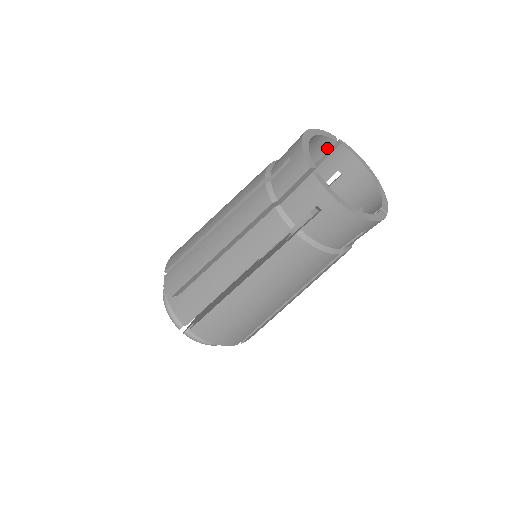
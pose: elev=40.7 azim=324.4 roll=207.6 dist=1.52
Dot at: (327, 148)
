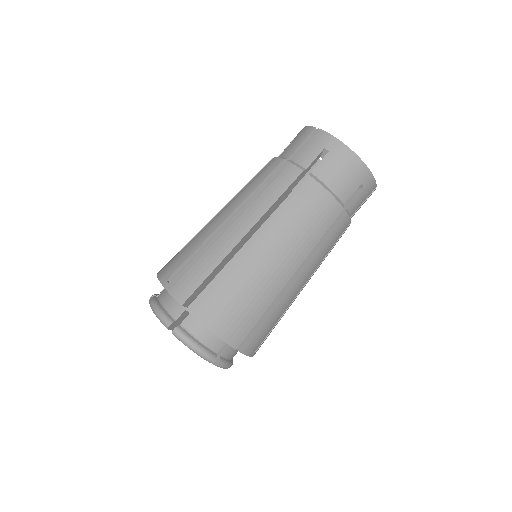
Dot at: occluded
